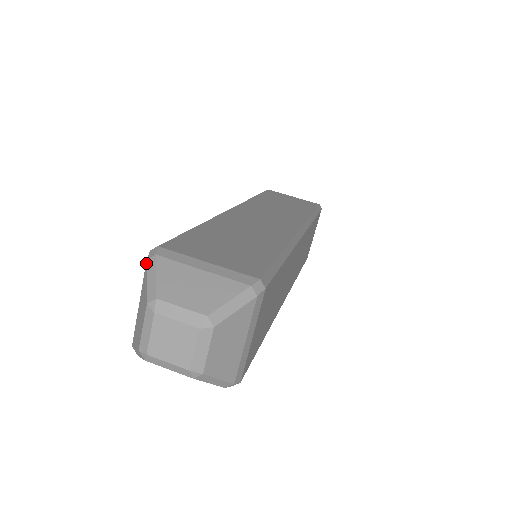
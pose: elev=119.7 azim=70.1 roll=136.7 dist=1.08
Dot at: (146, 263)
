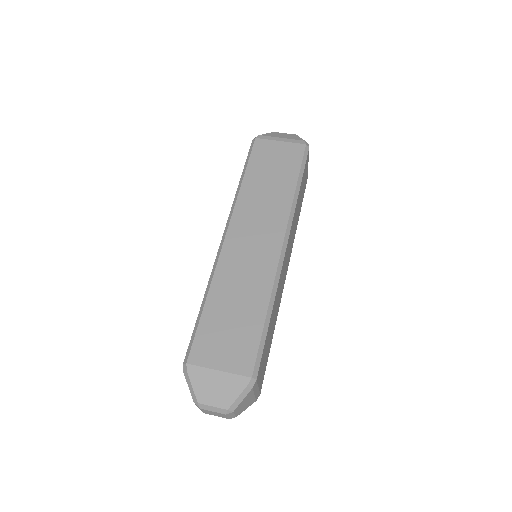
Dot at: (184, 375)
